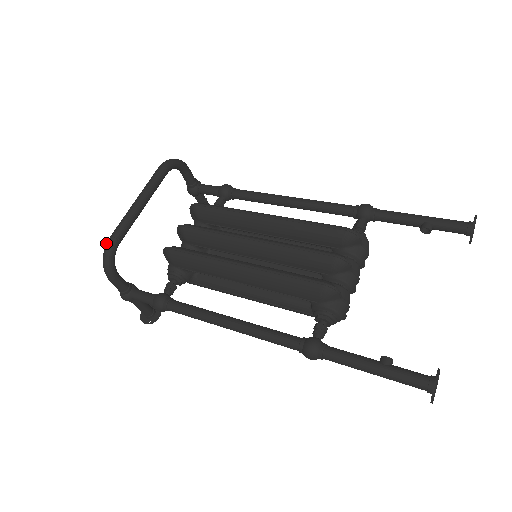
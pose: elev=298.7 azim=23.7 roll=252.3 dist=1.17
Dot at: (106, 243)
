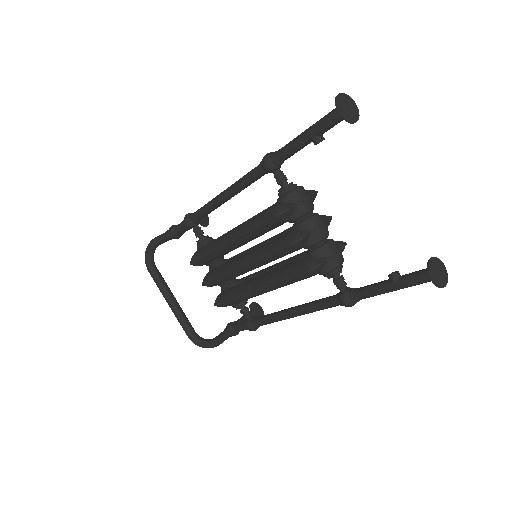
Dot at: occluded
